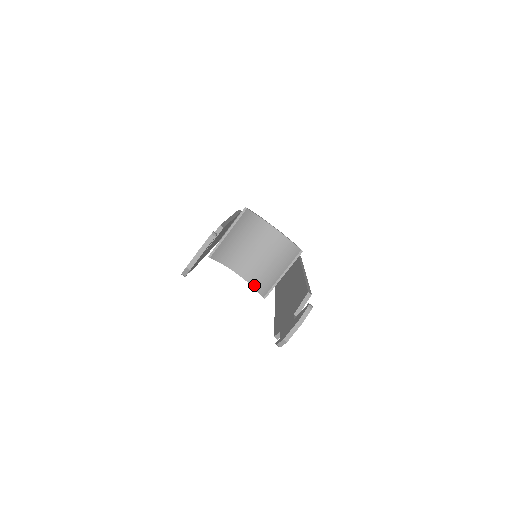
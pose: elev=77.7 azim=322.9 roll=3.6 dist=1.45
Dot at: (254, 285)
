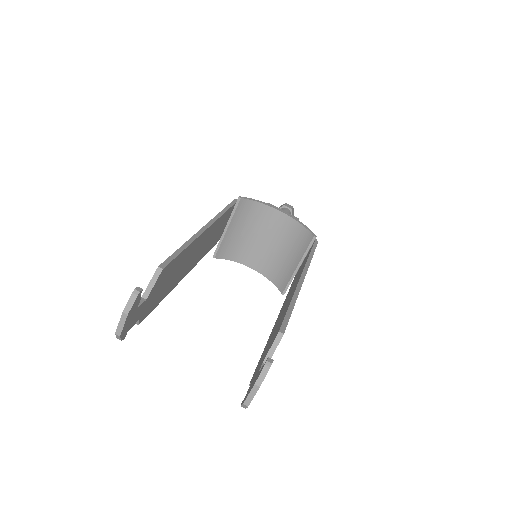
Dot at: (271, 279)
